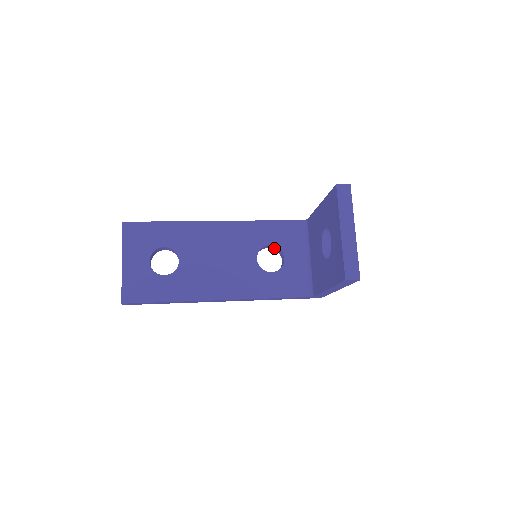
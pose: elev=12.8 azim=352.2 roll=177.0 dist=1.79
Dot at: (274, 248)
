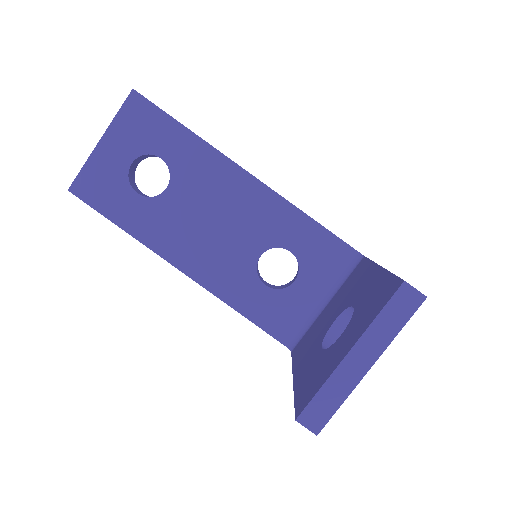
Dot at: occluded
